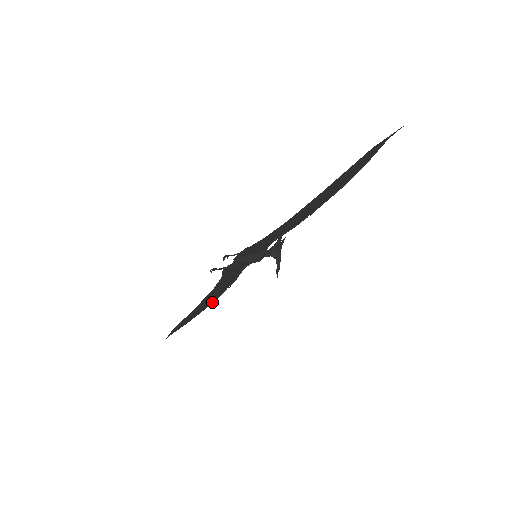
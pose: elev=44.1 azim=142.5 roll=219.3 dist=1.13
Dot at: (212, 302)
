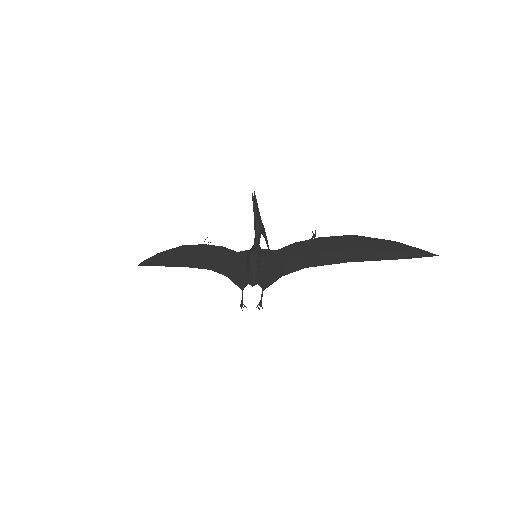
Dot at: (188, 246)
